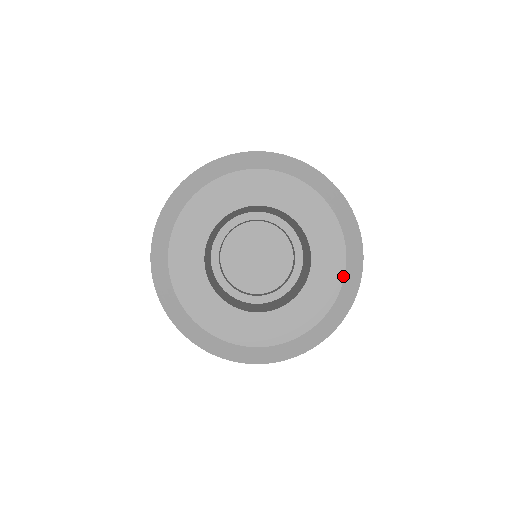
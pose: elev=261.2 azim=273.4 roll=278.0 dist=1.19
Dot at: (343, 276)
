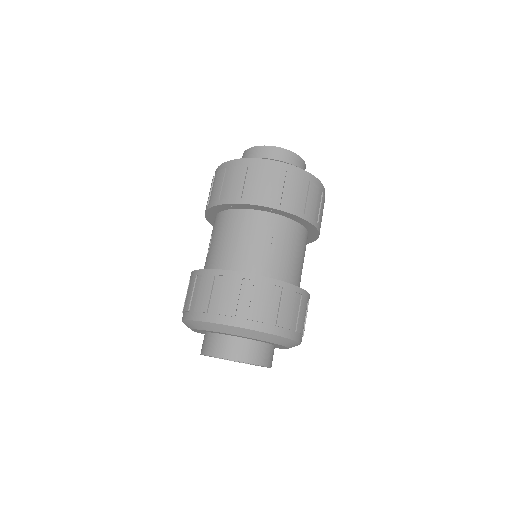
Dot at: occluded
